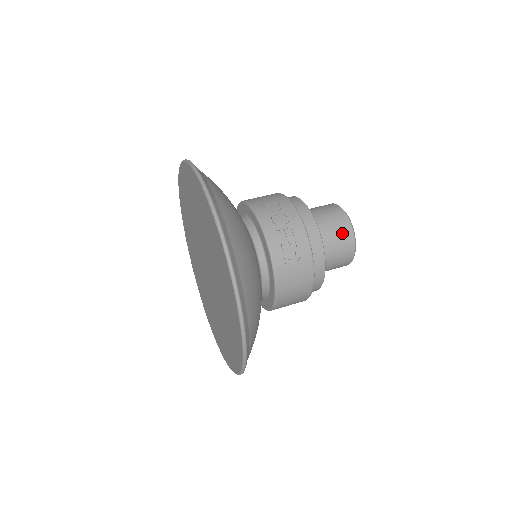
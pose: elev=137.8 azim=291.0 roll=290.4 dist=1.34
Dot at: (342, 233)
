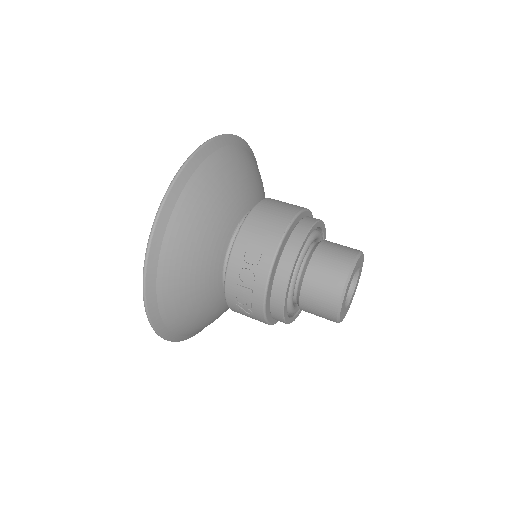
Dot at: (323, 309)
